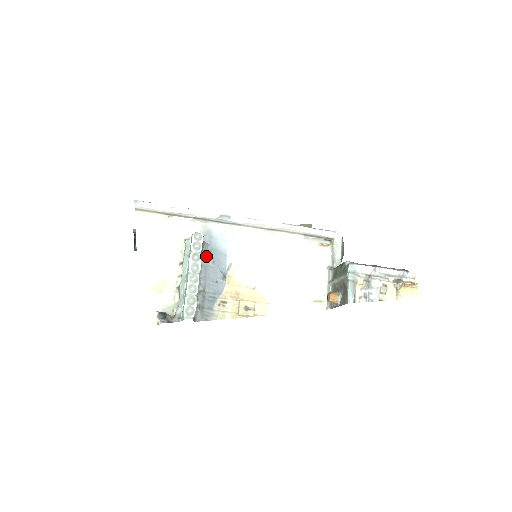
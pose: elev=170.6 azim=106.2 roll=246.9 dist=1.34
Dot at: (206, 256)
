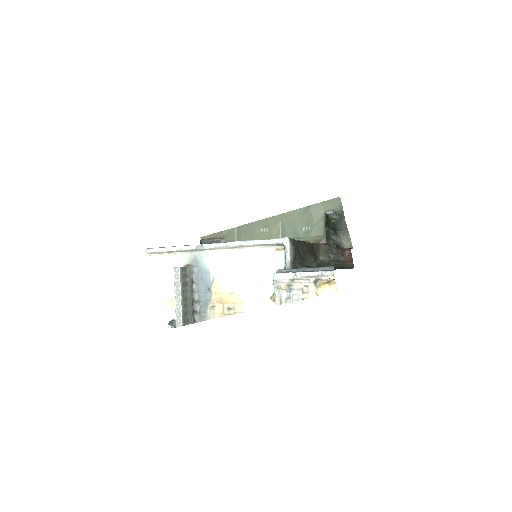
Dot at: (197, 276)
